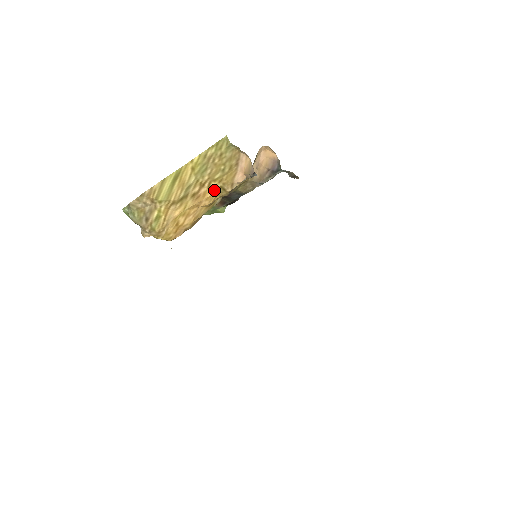
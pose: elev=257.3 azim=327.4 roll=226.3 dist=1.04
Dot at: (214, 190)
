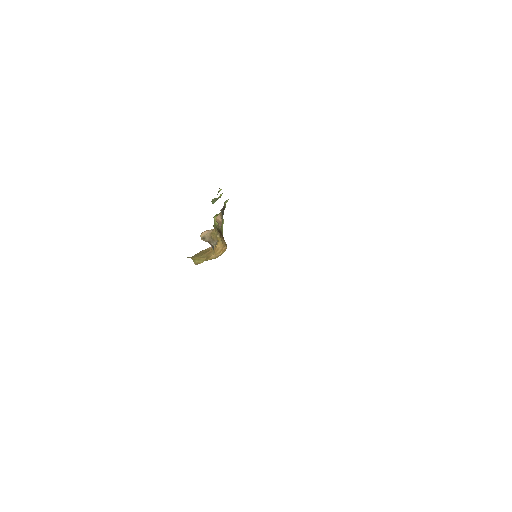
Dot at: (211, 249)
